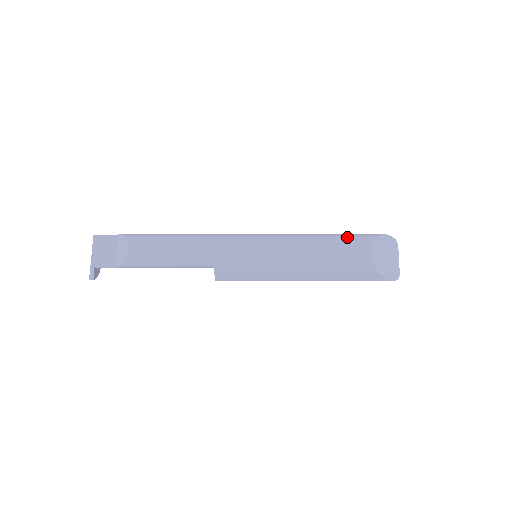
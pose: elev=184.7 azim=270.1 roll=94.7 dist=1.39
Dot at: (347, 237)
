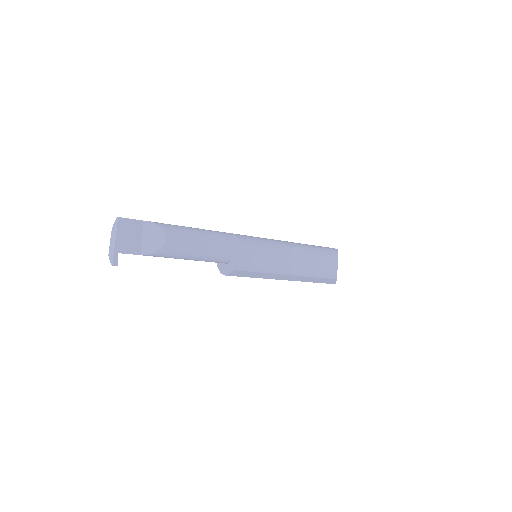
Dot at: (322, 250)
